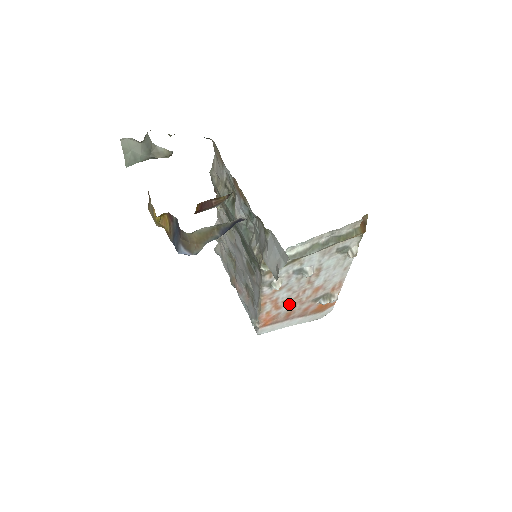
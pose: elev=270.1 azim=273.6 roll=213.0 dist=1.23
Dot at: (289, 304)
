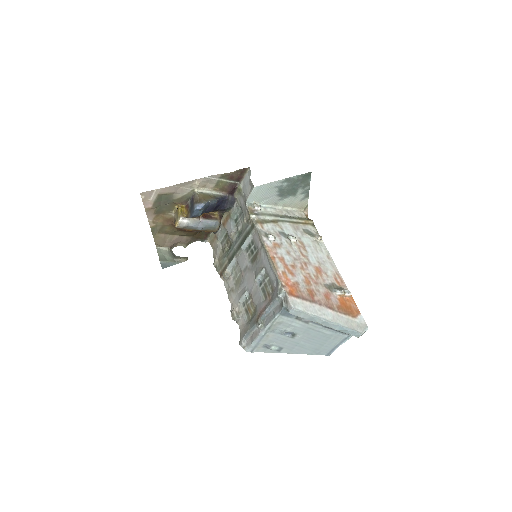
Dot at: (301, 275)
